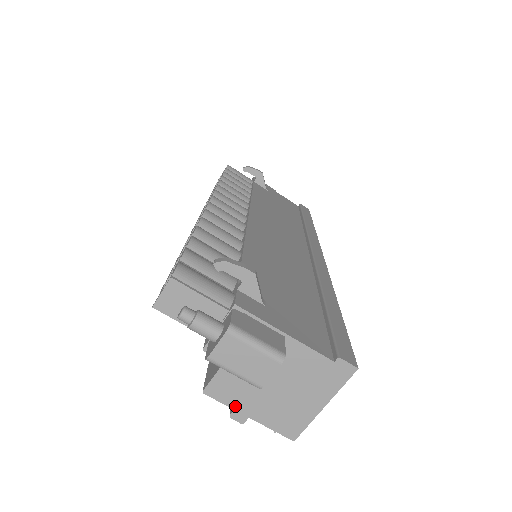
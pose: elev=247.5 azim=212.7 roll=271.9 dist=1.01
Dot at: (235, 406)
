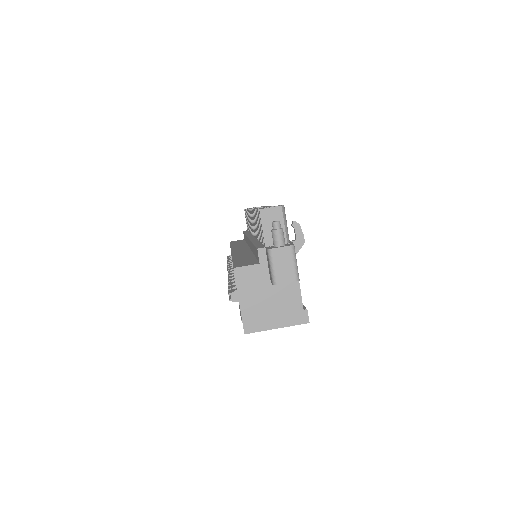
Dot at: (240, 289)
